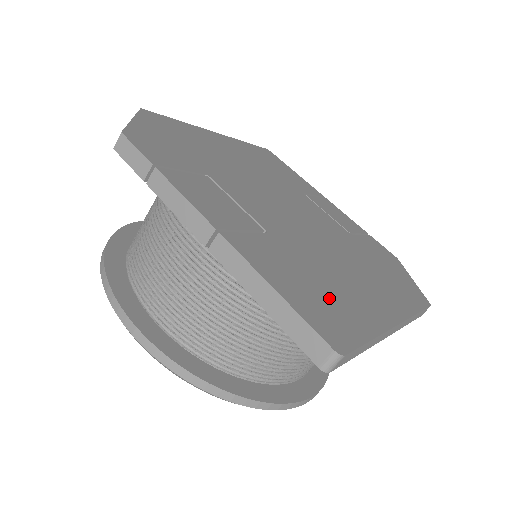
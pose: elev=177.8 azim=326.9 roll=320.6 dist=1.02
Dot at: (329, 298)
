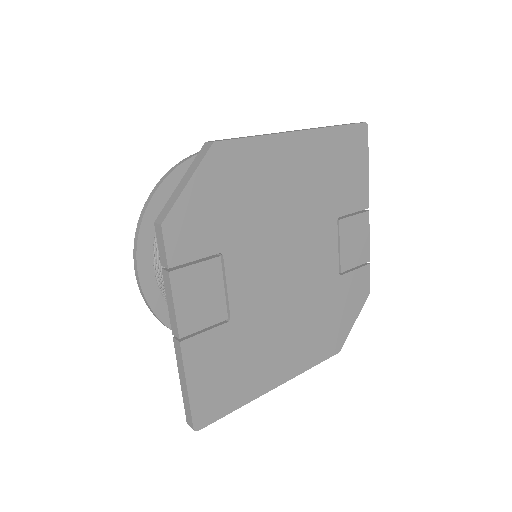
Dot at: (230, 382)
